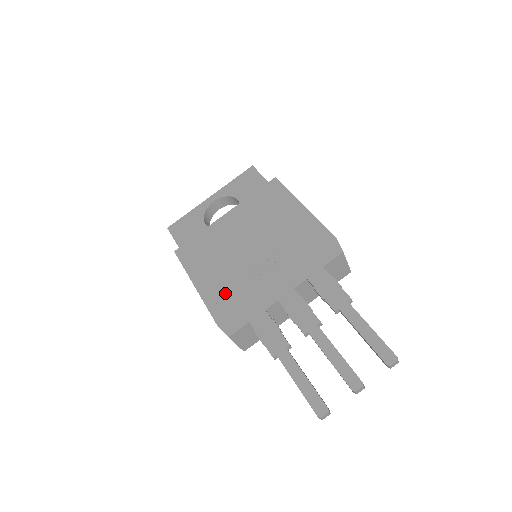
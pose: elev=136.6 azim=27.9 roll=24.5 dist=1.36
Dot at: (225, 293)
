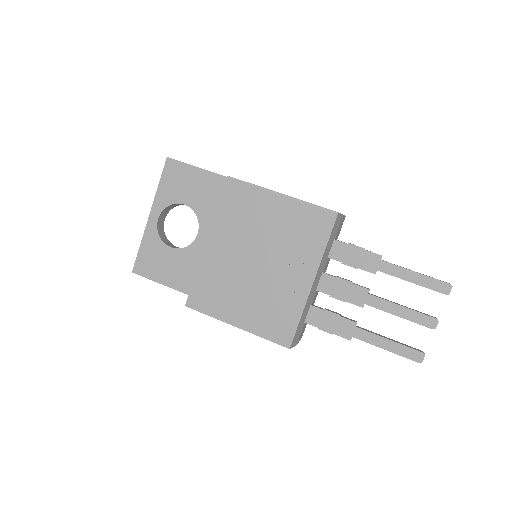
Dot at: (273, 318)
